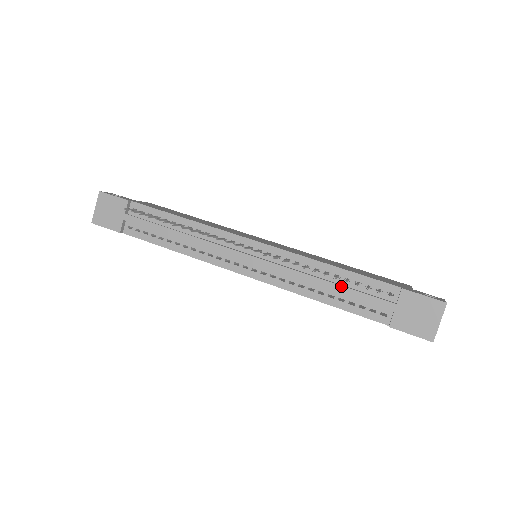
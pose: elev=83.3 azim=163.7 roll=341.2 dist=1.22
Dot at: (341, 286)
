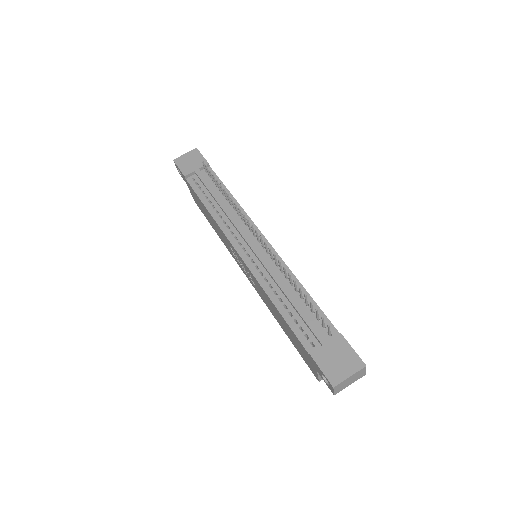
Dot at: (299, 303)
